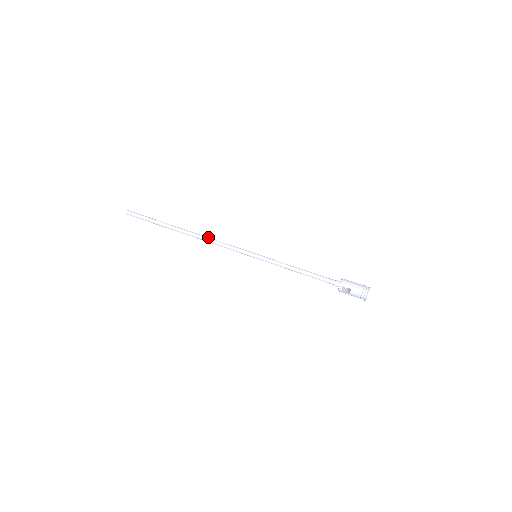
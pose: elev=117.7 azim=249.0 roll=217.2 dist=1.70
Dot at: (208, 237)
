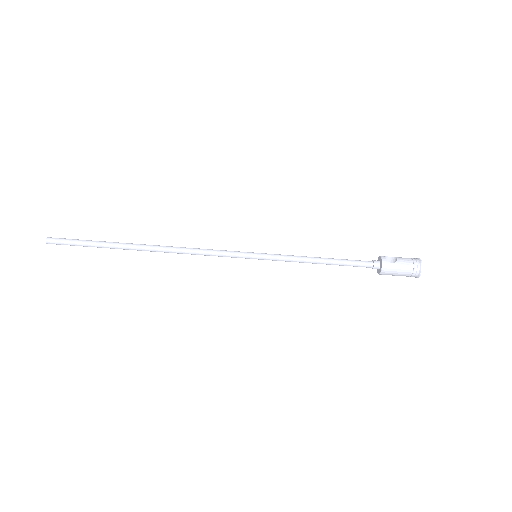
Dot at: (179, 251)
